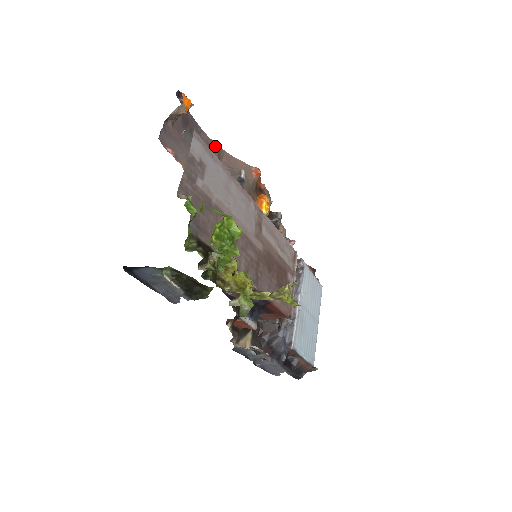
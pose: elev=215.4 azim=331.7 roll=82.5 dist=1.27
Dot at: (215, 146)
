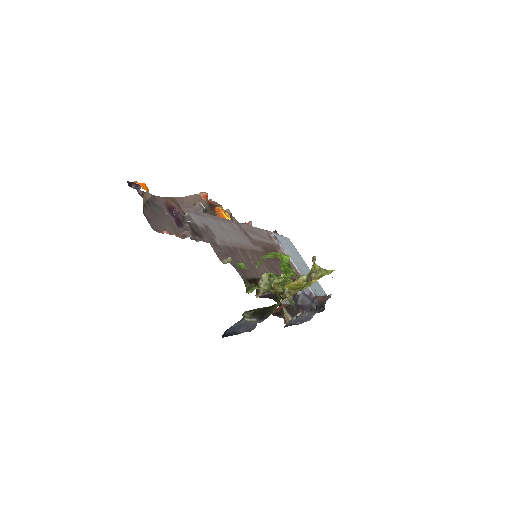
Dot at: (169, 200)
